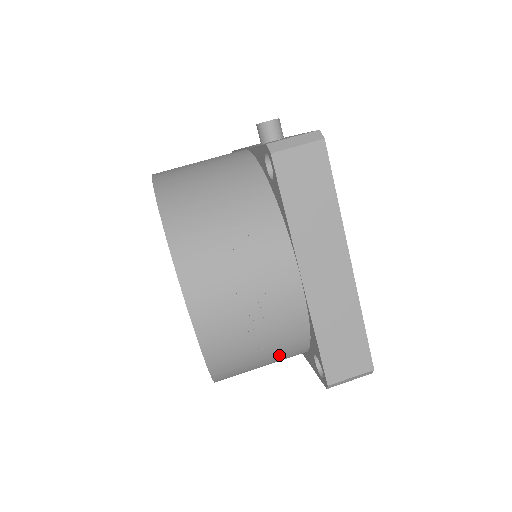
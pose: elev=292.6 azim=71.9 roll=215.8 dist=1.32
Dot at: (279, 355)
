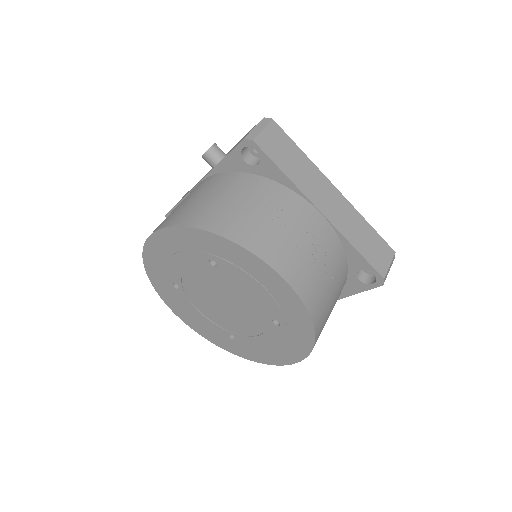
Dot at: (338, 291)
